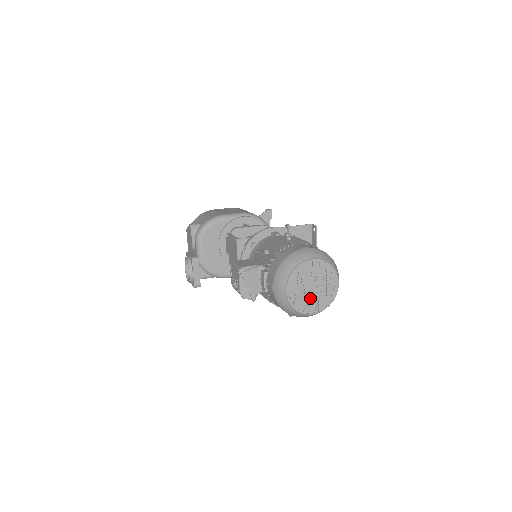
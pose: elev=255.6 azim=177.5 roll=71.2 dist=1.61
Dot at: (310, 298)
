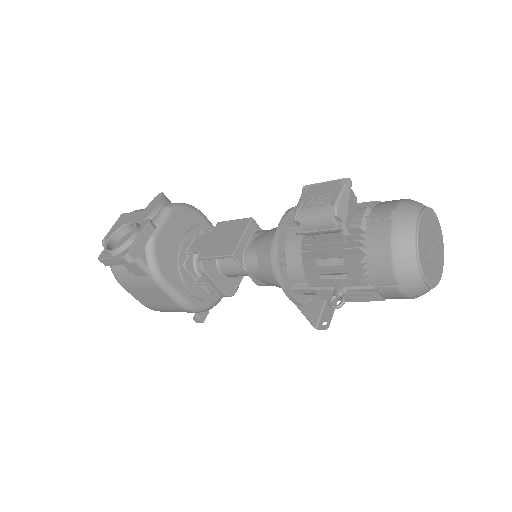
Dot at: (428, 256)
